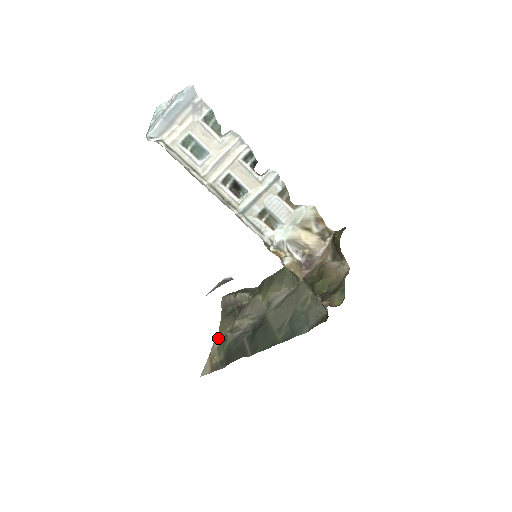
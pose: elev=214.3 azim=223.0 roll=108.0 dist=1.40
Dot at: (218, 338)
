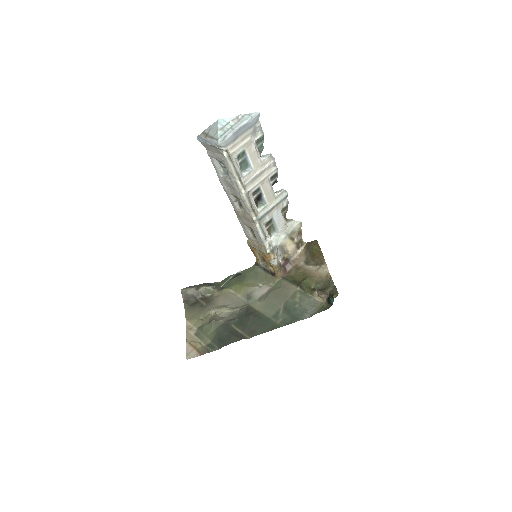
Dot at: (190, 326)
